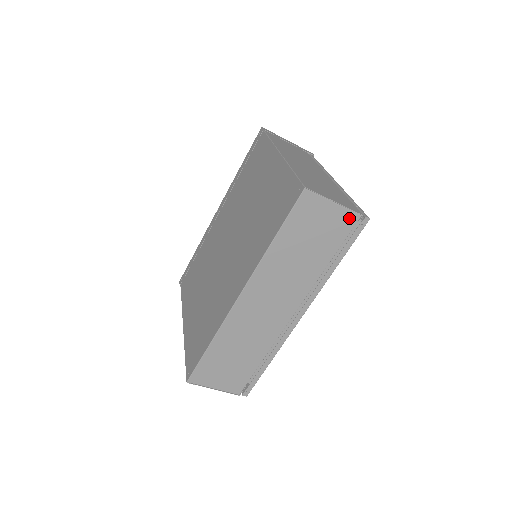
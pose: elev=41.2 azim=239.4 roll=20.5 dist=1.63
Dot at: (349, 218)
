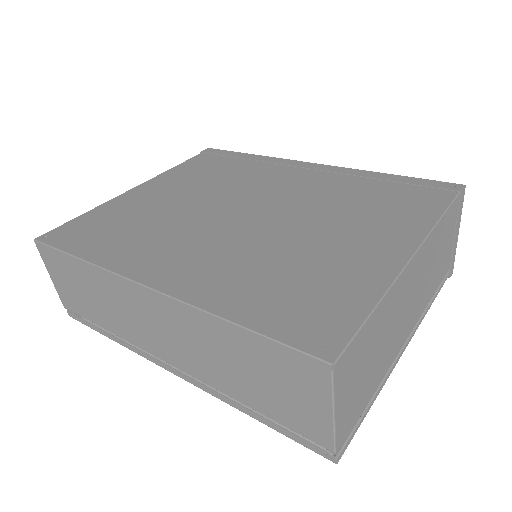
Dot at: (322, 435)
